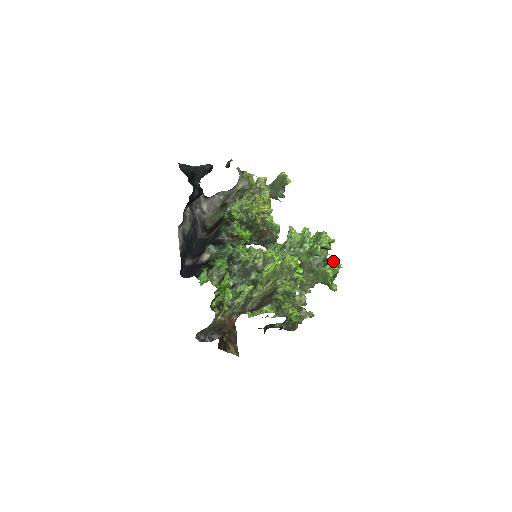
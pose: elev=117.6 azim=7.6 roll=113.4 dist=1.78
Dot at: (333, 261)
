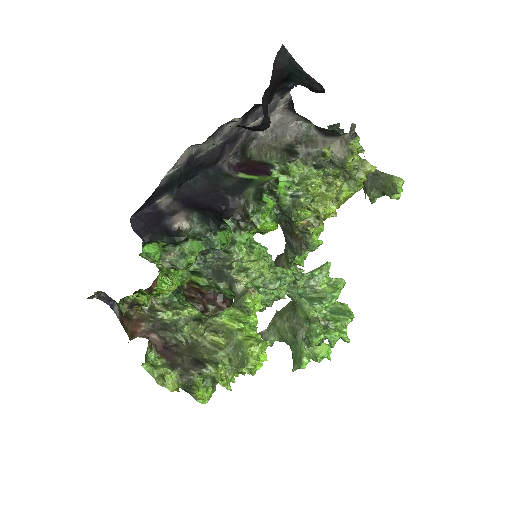
Dot at: (327, 347)
